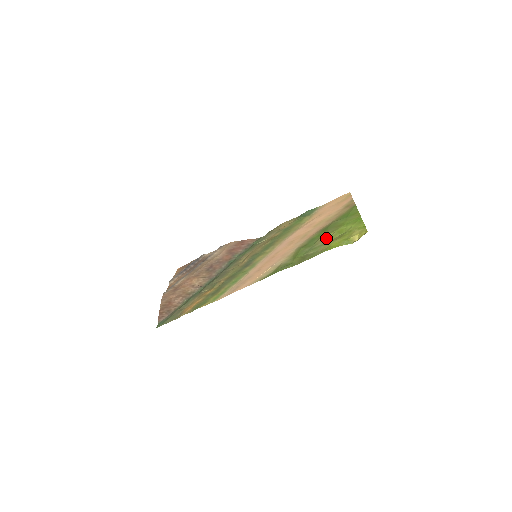
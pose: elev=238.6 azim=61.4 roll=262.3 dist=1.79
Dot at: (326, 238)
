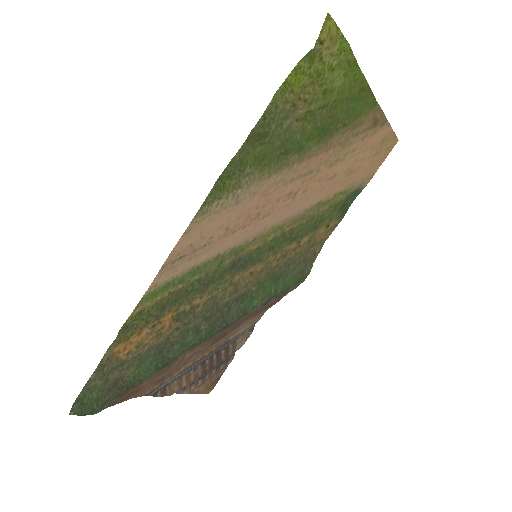
Dot at: (304, 113)
